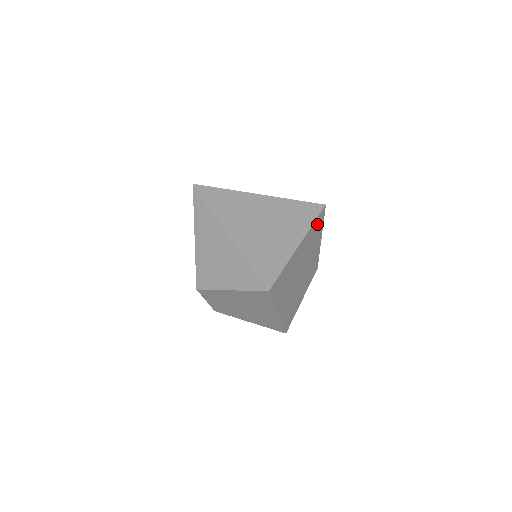
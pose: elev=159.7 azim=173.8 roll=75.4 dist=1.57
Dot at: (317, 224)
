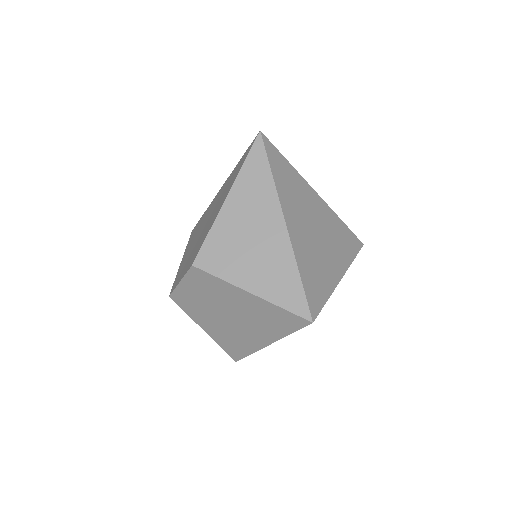
Dot at: occluded
